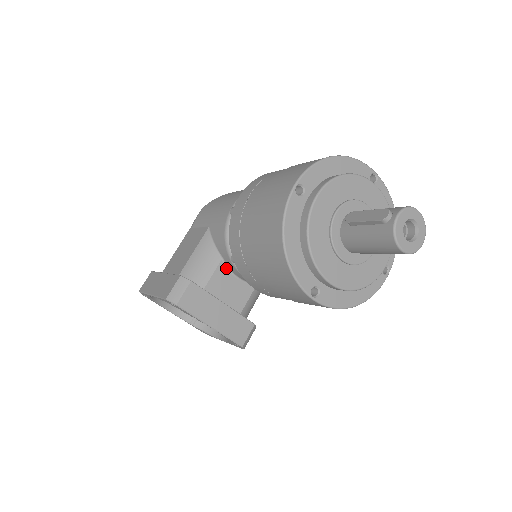
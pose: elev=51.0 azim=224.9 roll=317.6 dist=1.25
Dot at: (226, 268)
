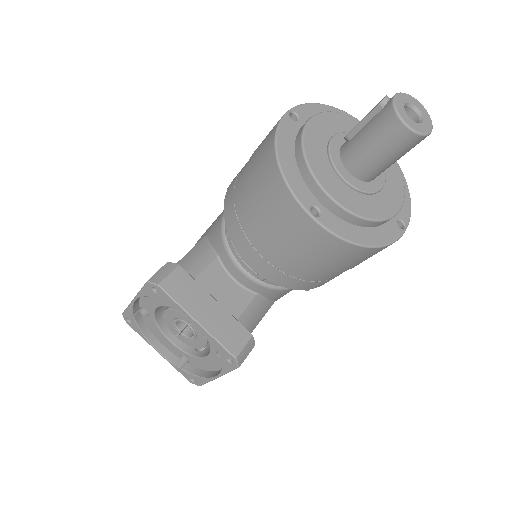
Dot at: (221, 267)
